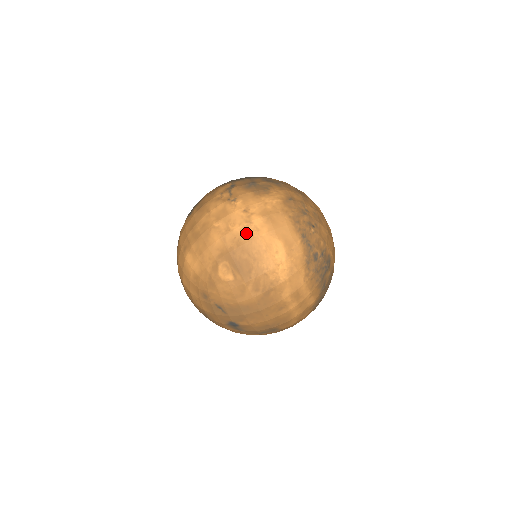
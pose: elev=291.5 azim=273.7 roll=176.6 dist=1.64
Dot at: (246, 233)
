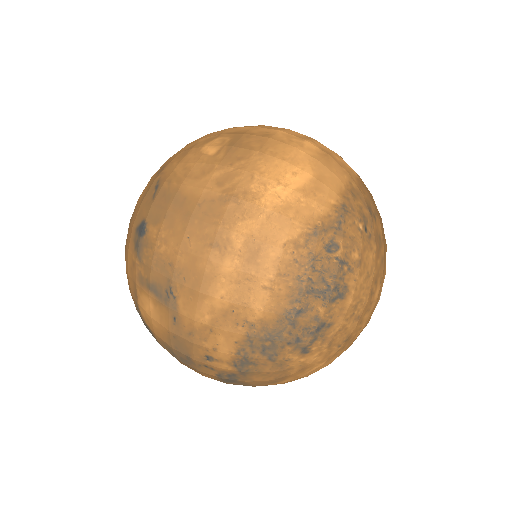
Dot at: (285, 137)
